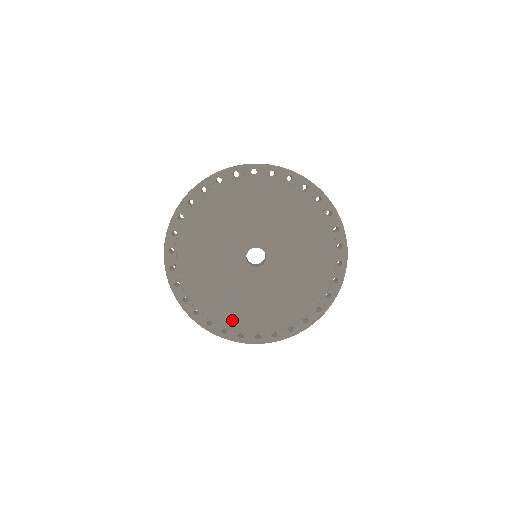
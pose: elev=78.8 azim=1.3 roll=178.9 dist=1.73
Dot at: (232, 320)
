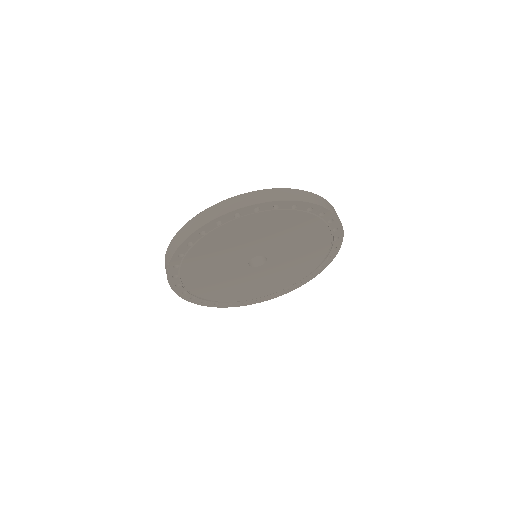
Dot at: (197, 288)
